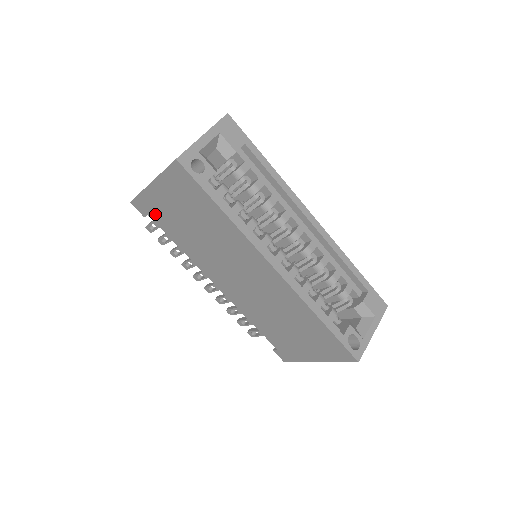
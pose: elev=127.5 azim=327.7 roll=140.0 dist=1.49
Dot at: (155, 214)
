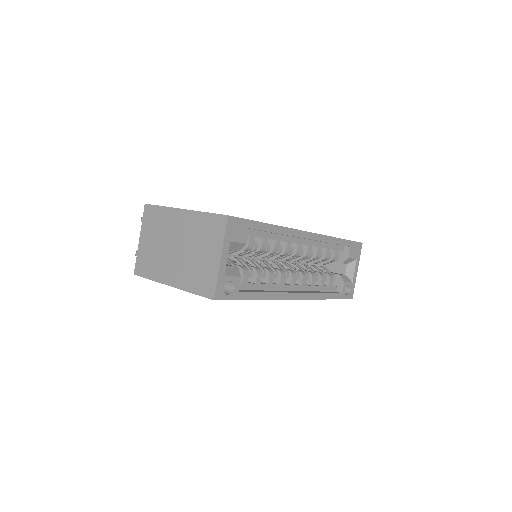
Dot at: occluded
